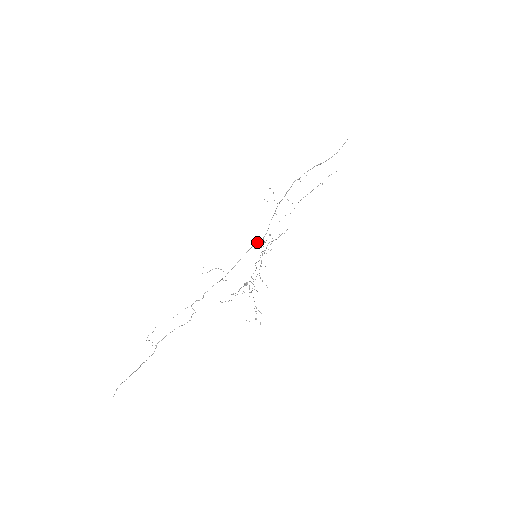
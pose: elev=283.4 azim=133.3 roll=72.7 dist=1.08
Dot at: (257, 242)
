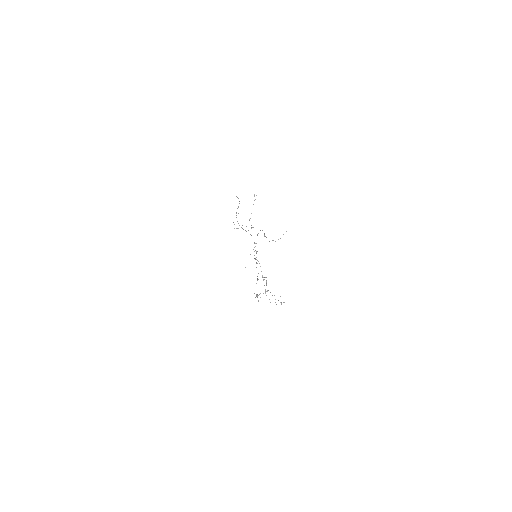
Dot at: occluded
